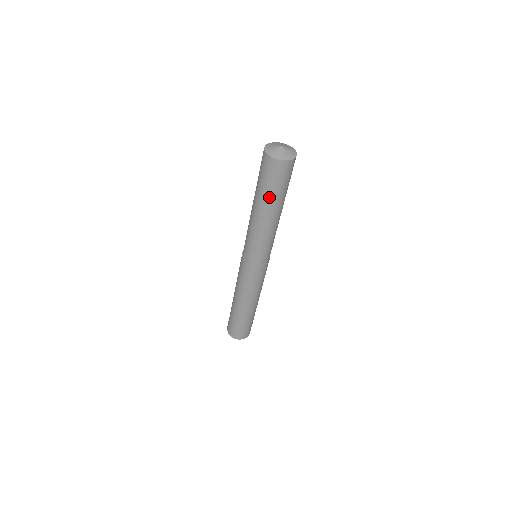
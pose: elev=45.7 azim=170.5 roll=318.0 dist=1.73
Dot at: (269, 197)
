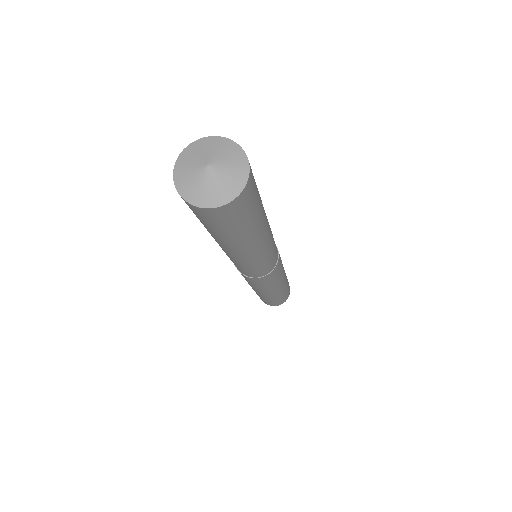
Dot at: occluded
